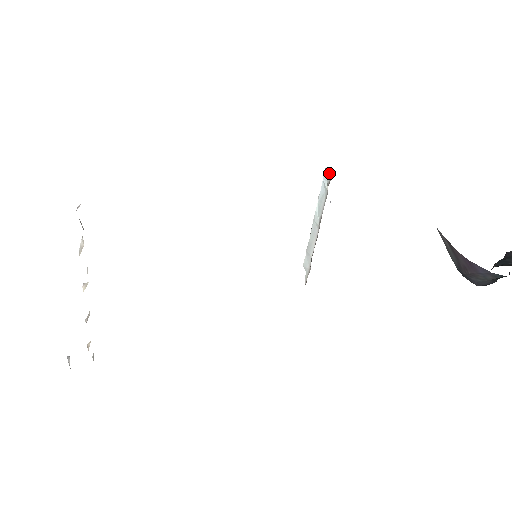
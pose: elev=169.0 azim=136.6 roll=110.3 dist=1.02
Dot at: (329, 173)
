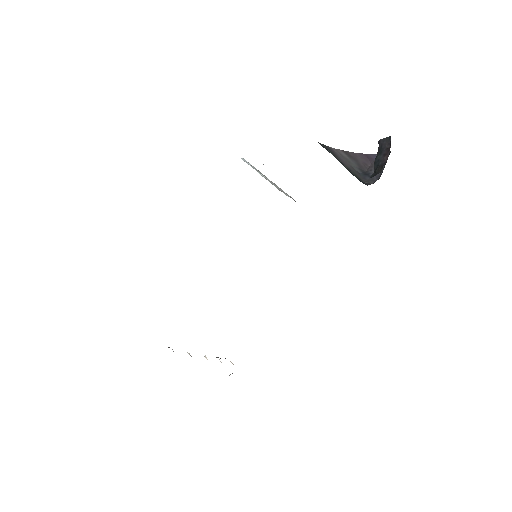
Dot at: (245, 160)
